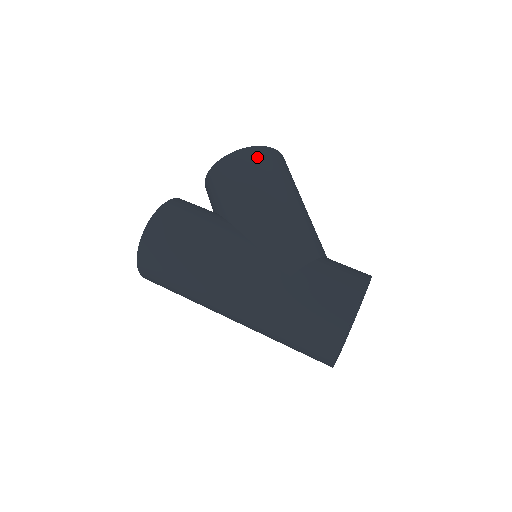
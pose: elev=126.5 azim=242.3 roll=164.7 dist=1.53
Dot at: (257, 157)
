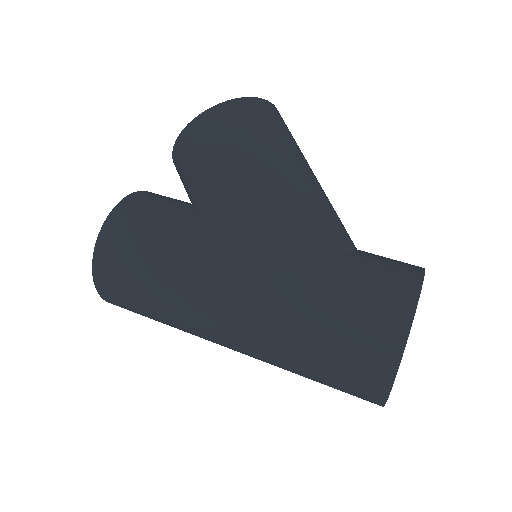
Dot at: (235, 116)
